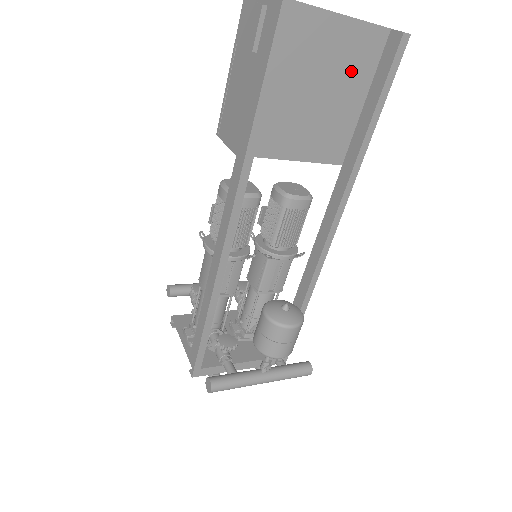
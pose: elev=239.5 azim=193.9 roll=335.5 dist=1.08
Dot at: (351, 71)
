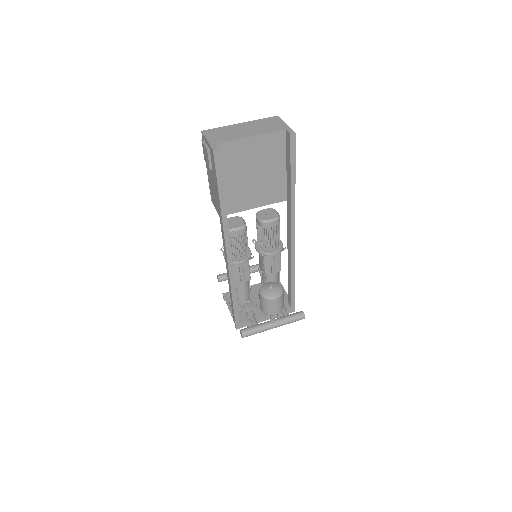
Dot at: (270, 157)
